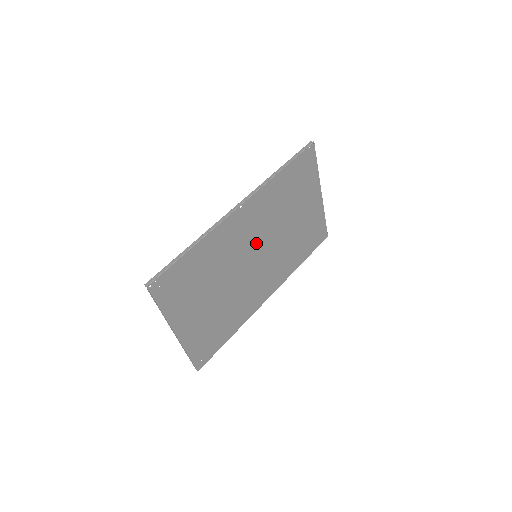
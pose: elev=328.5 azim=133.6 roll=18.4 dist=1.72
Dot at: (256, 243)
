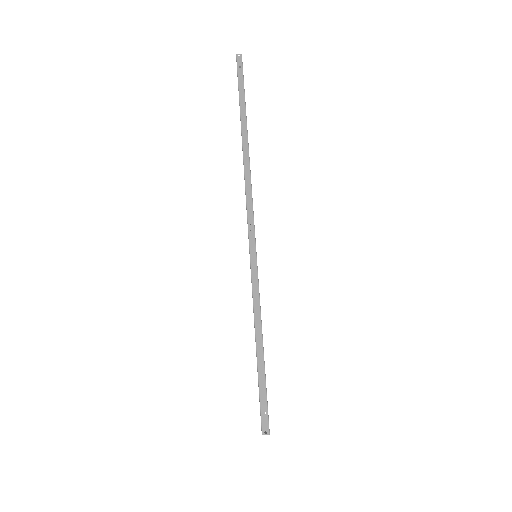
Dot at: occluded
